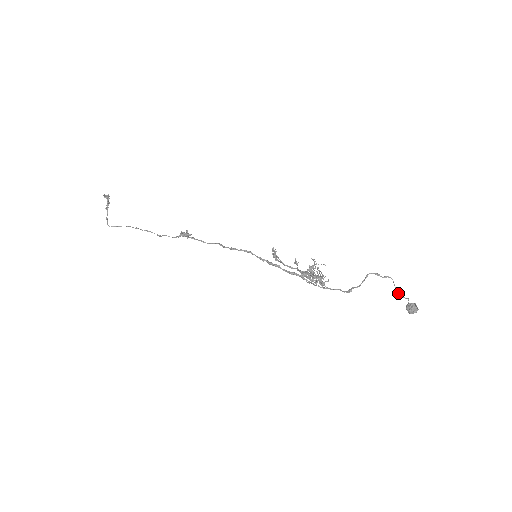
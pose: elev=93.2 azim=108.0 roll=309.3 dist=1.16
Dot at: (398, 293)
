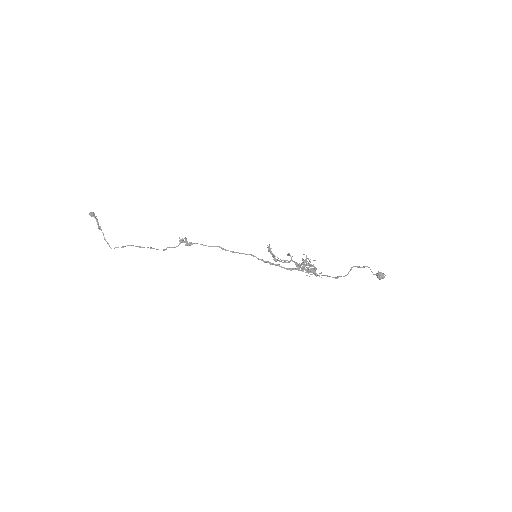
Dot at: (373, 274)
